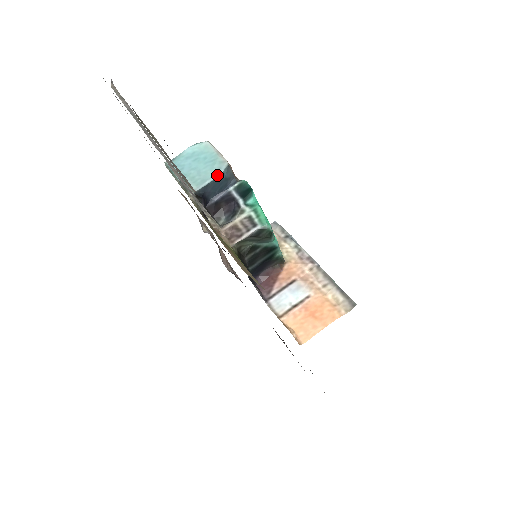
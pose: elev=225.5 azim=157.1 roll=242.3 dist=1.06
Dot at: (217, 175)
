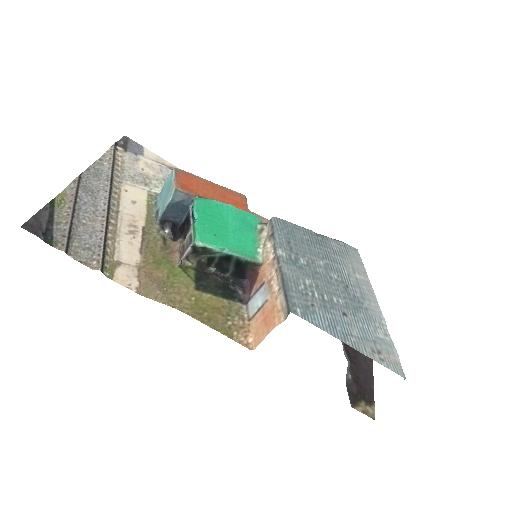
Dot at: (168, 202)
